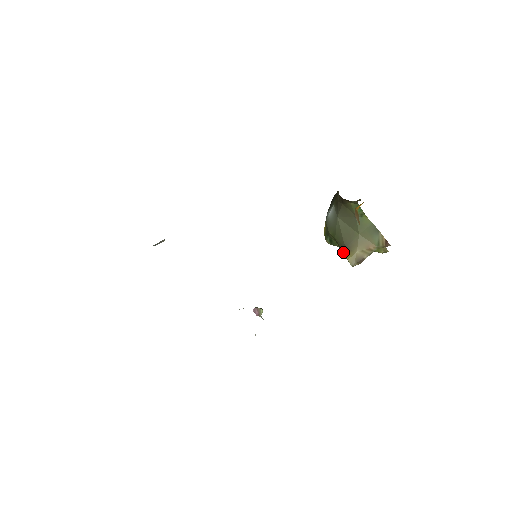
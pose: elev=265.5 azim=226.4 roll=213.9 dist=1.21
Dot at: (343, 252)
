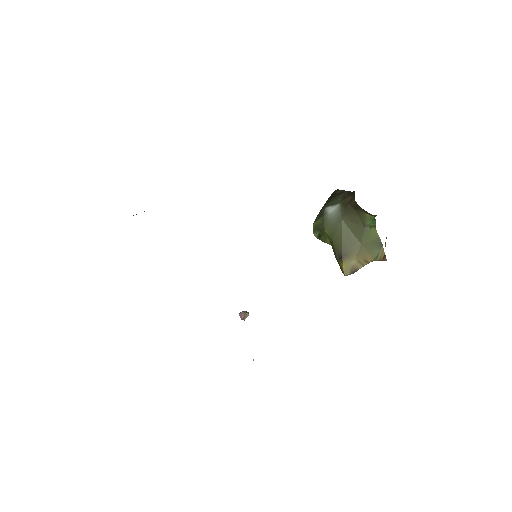
Dot at: (338, 257)
